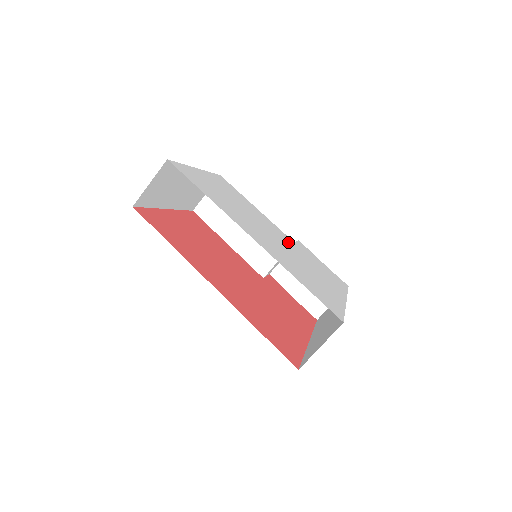
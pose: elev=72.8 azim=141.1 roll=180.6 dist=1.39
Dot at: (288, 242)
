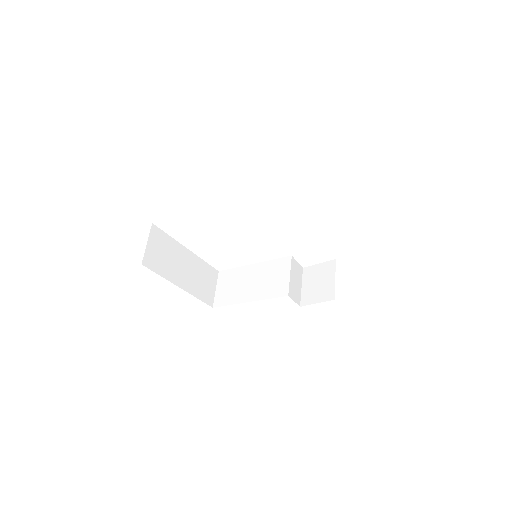
Dot at: occluded
